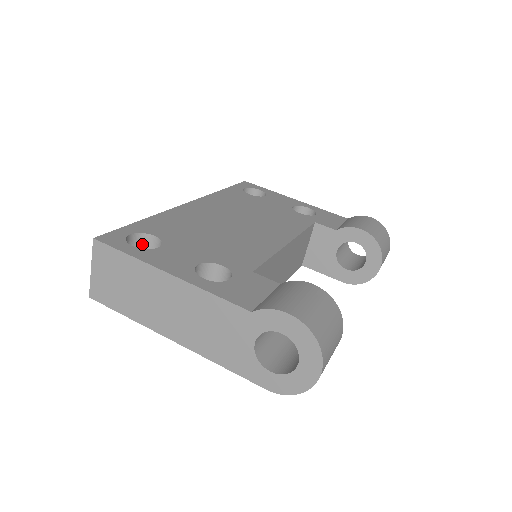
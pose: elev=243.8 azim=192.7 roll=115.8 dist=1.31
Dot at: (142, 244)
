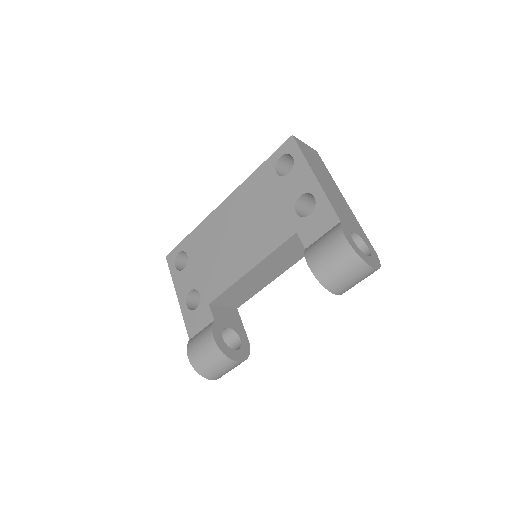
Dot at: occluded
